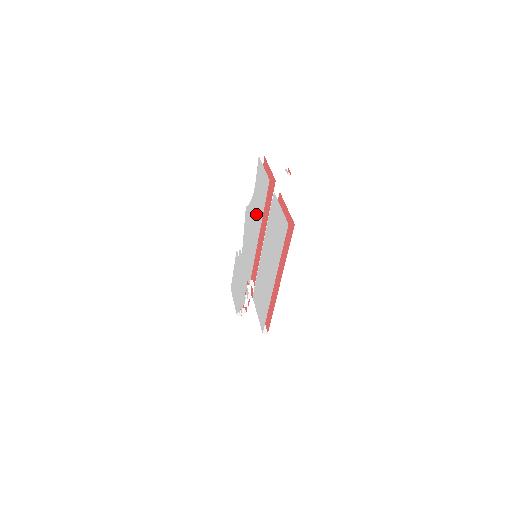
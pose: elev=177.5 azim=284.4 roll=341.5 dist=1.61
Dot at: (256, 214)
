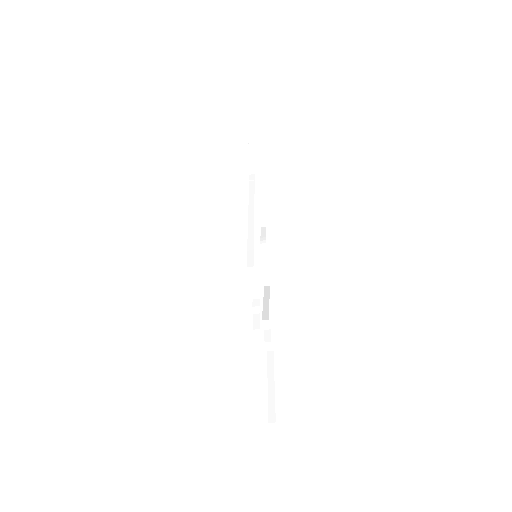
Dot at: occluded
